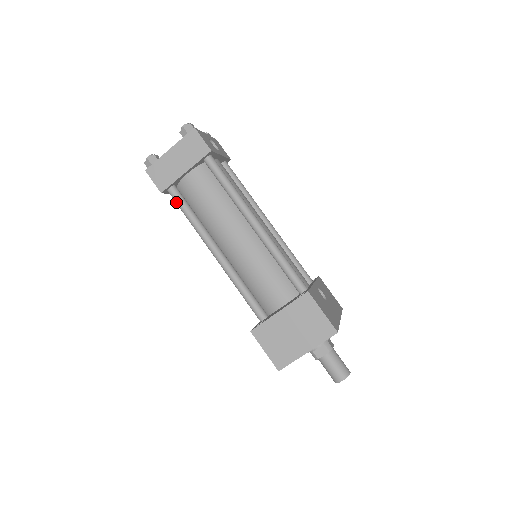
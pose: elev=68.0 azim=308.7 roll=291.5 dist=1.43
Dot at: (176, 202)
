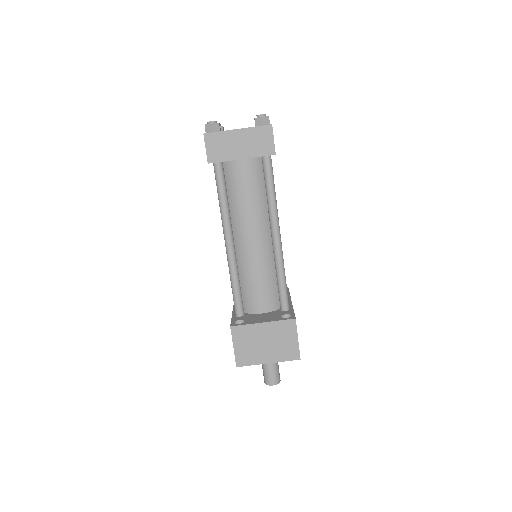
Dot at: (216, 178)
